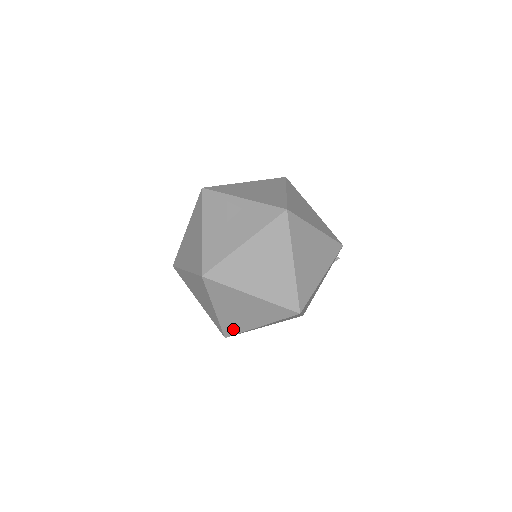
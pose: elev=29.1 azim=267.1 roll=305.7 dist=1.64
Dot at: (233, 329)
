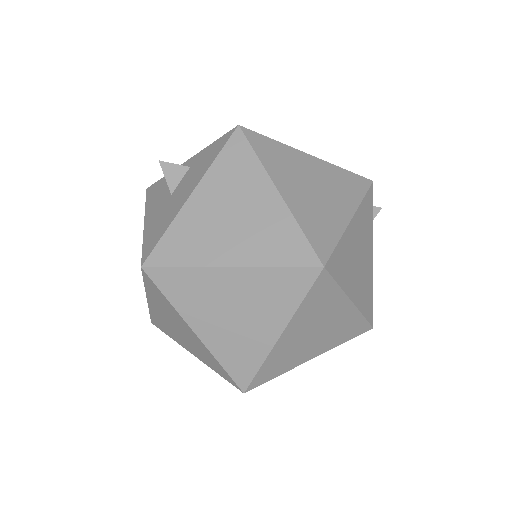
Dot at: (244, 365)
